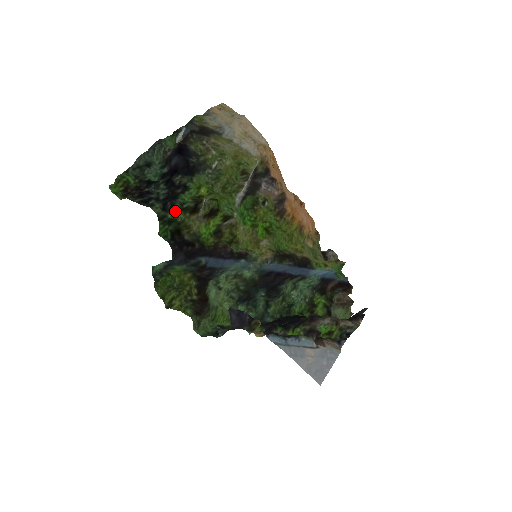
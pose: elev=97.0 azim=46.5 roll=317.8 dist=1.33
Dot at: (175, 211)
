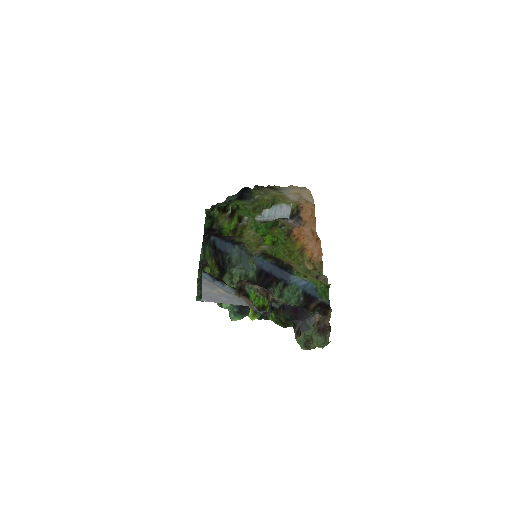
Dot at: (215, 211)
